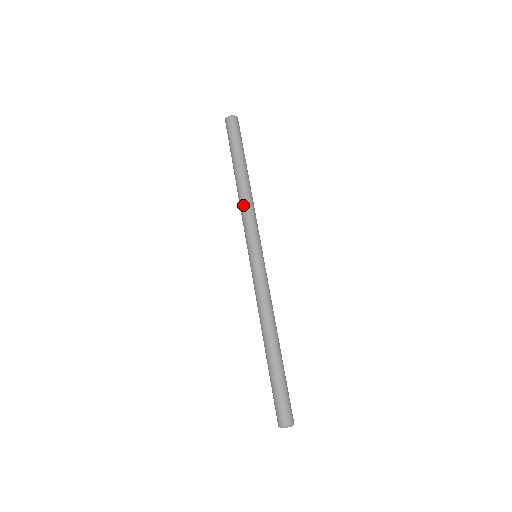
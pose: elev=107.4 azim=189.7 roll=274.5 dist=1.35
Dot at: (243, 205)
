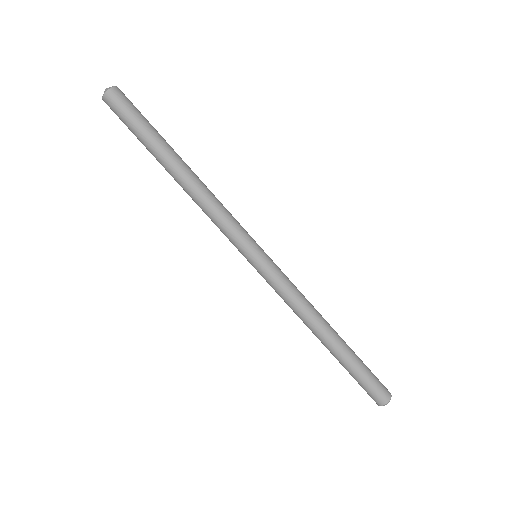
Dot at: (202, 210)
